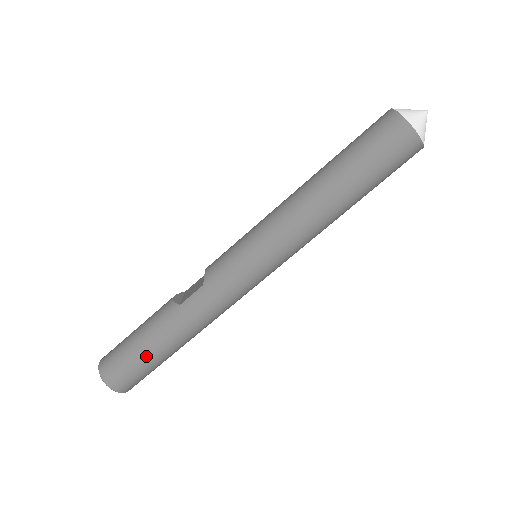
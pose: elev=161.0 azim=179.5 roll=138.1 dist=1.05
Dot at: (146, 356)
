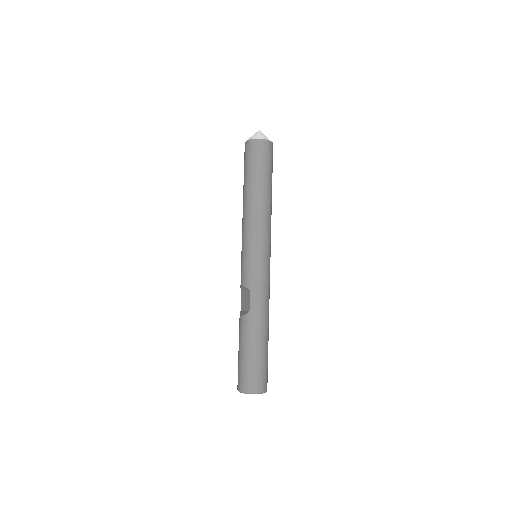
Dot at: (260, 355)
